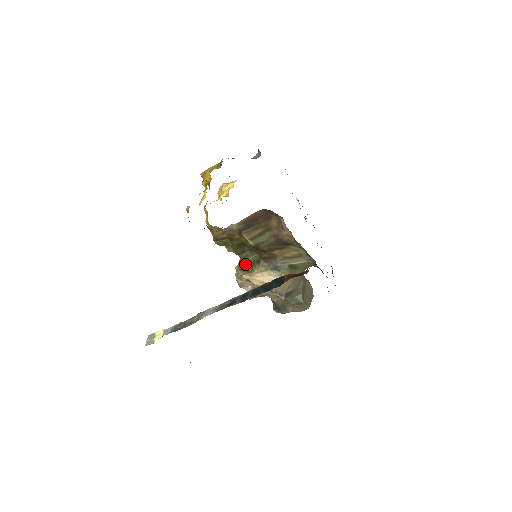
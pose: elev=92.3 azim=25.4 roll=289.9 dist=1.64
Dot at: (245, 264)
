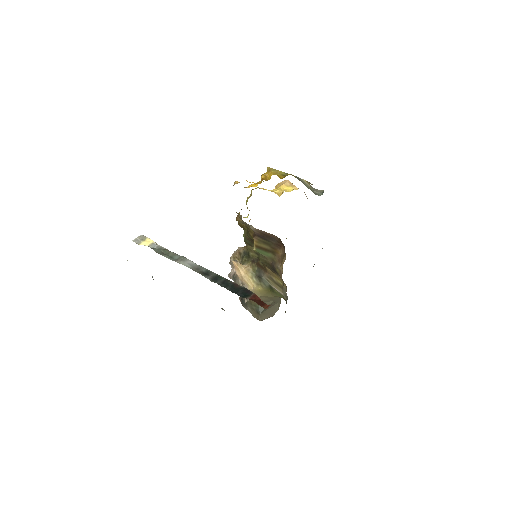
Dot at: (245, 253)
